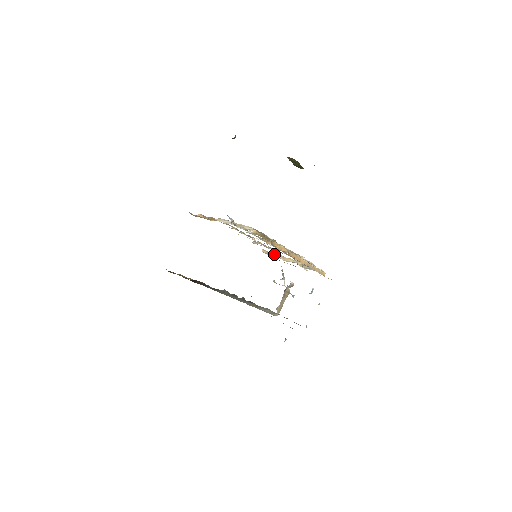
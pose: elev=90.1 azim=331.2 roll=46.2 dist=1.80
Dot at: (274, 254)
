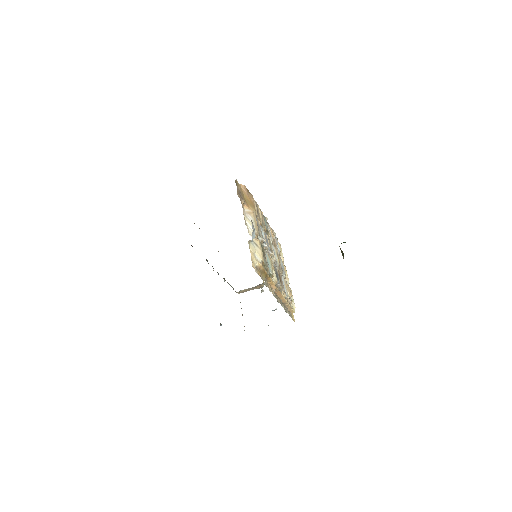
Dot at: occluded
